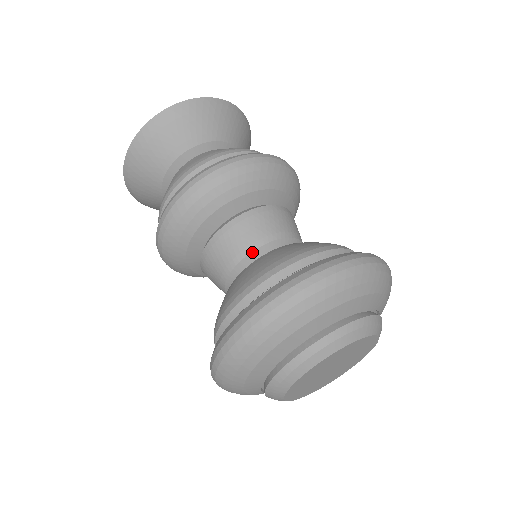
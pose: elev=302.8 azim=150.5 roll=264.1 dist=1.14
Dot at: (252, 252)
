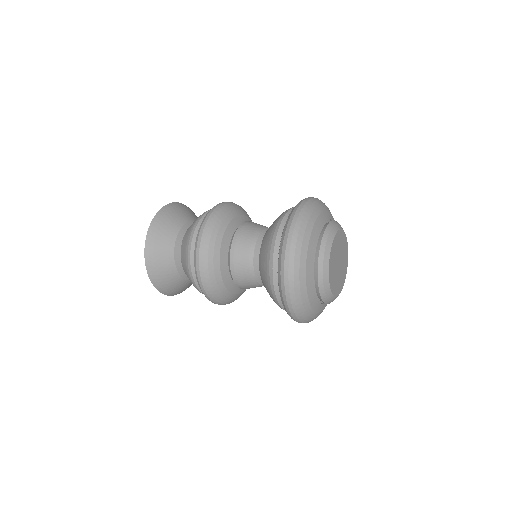
Dot at: (255, 245)
